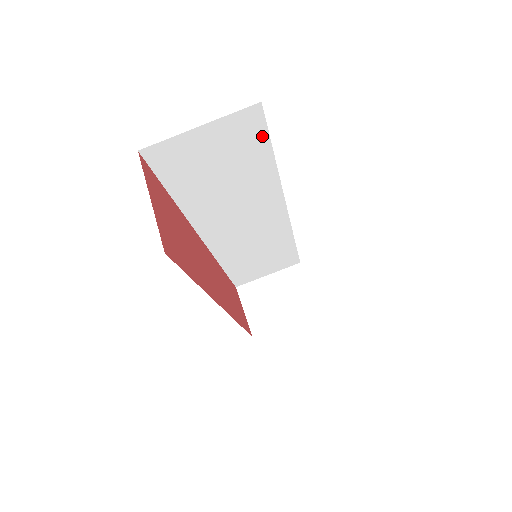
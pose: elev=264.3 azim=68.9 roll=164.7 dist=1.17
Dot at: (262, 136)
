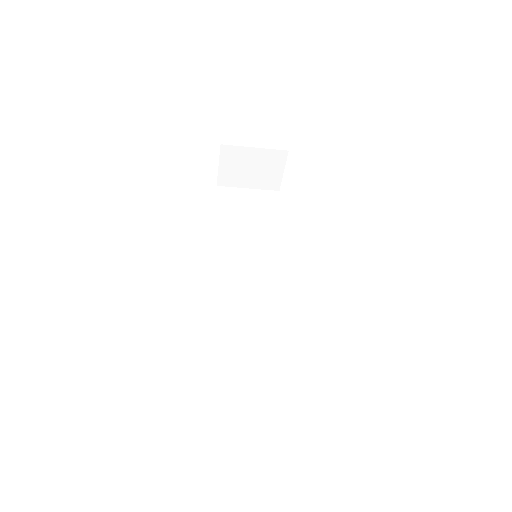
Dot at: occluded
